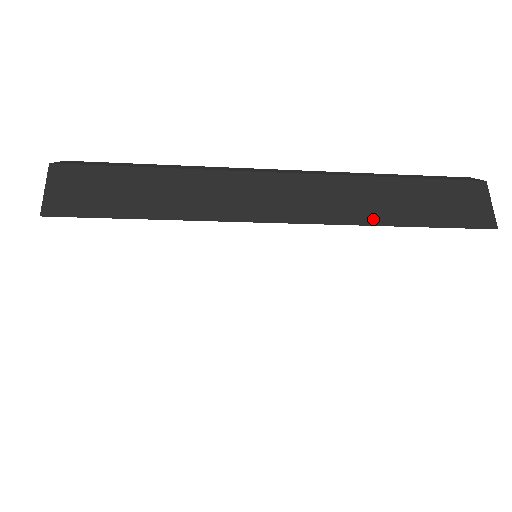
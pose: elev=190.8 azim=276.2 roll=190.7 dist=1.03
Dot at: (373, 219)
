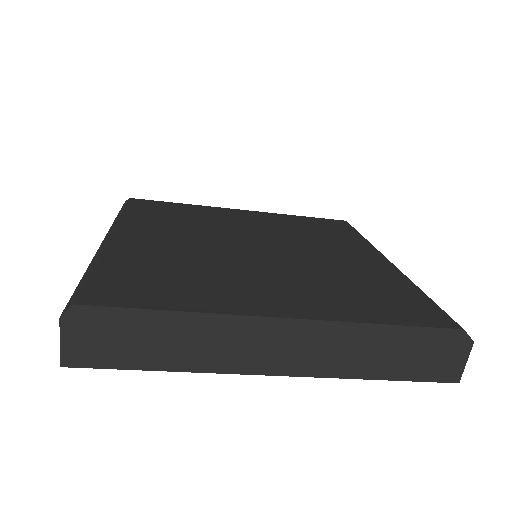
Dot at: (356, 374)
